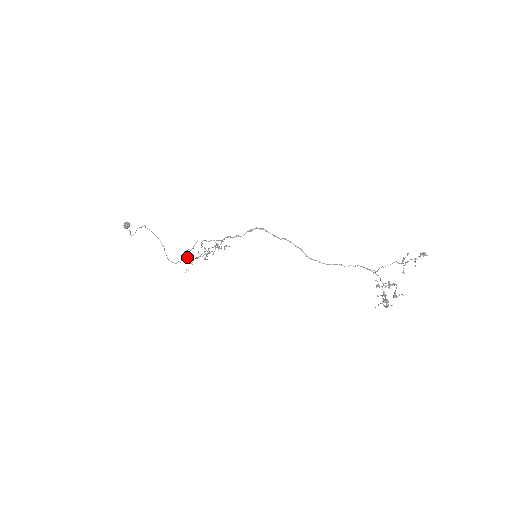
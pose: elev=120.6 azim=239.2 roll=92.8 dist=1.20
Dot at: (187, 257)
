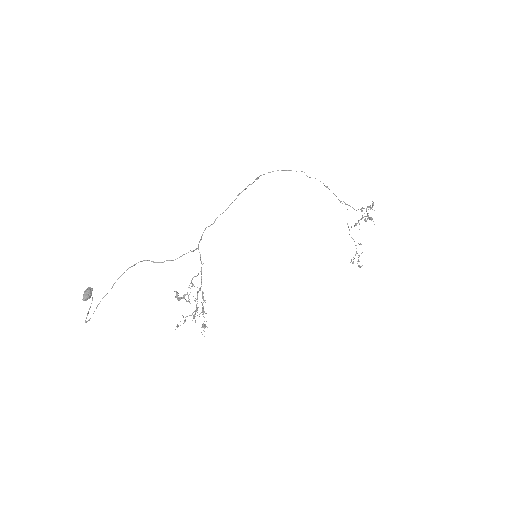
Dot at: (180, 297)
